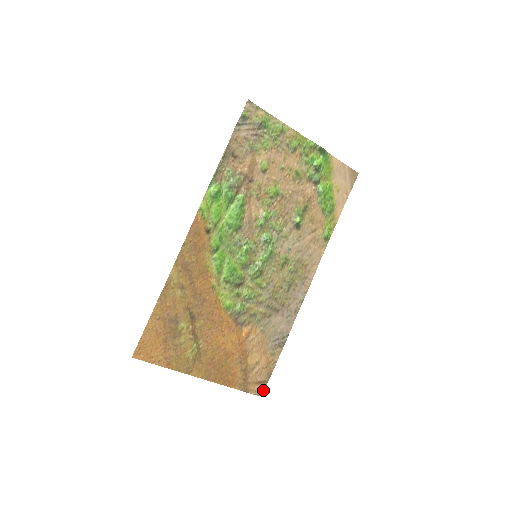
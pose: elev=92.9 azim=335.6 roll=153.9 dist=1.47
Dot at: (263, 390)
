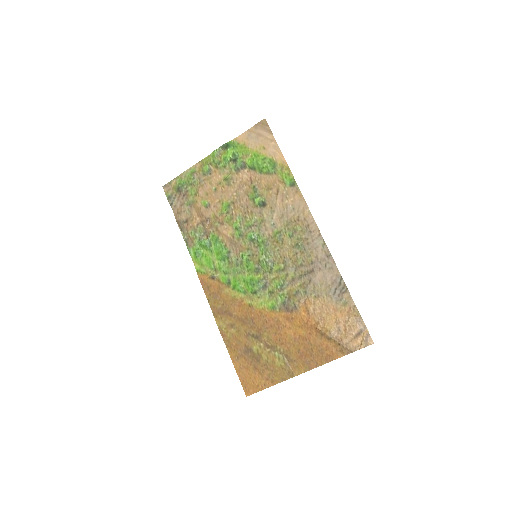
Dot at: (369, 337)
